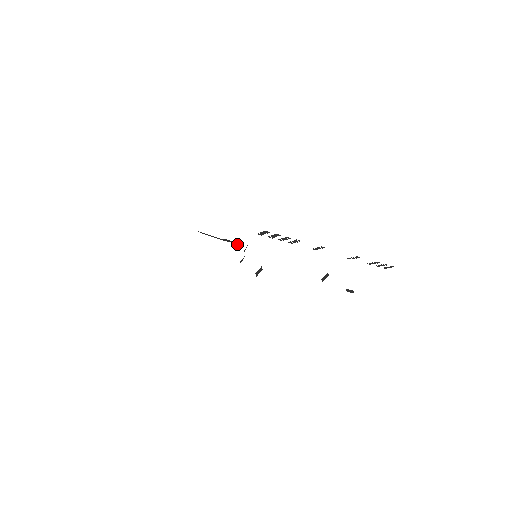
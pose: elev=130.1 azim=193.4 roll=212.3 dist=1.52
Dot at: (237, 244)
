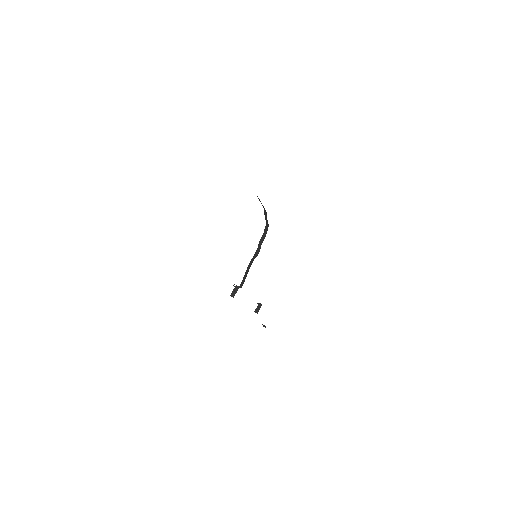
Dot at: occluded
